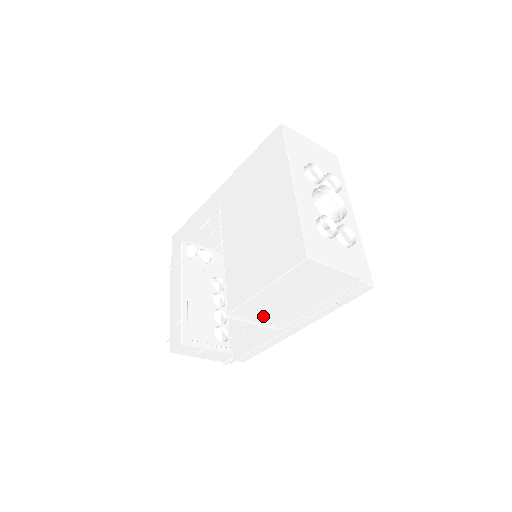
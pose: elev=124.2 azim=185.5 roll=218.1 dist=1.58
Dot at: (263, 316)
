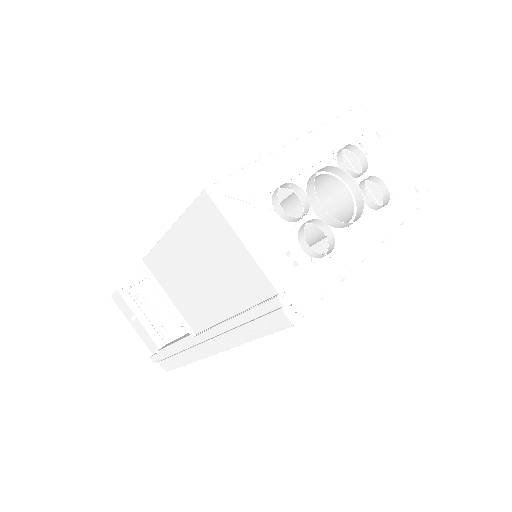
Dot at: (176, 292)
